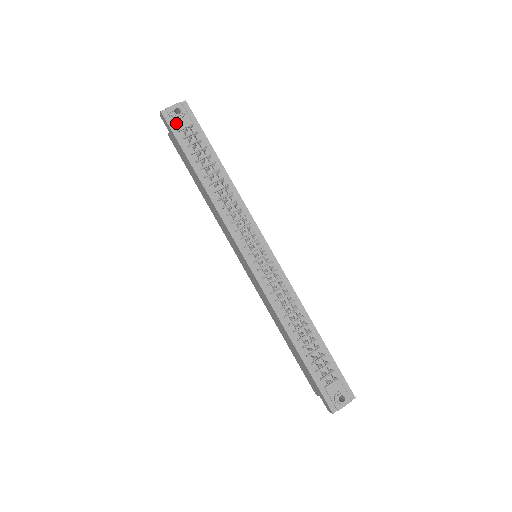
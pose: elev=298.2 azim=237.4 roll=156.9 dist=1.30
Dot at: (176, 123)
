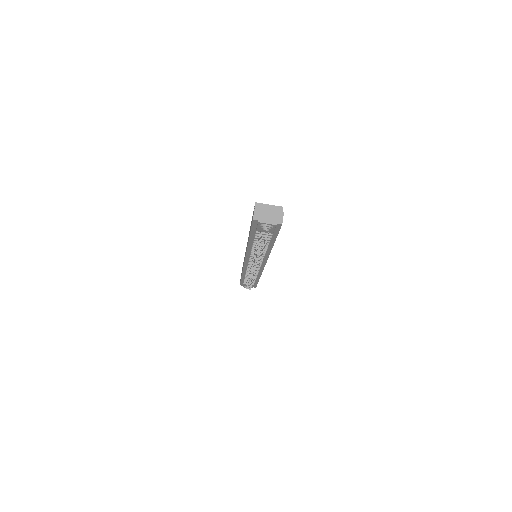
Dot at: (259, 228)
